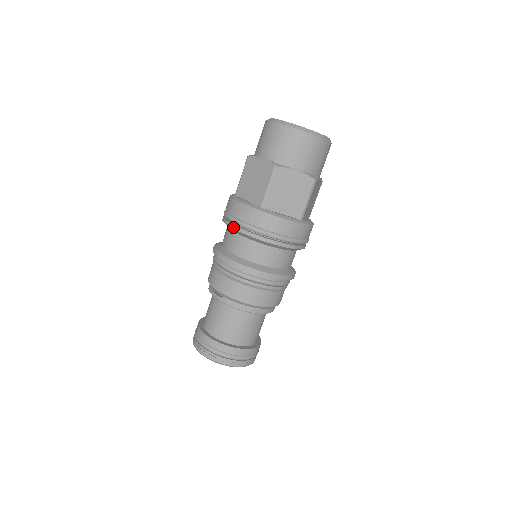
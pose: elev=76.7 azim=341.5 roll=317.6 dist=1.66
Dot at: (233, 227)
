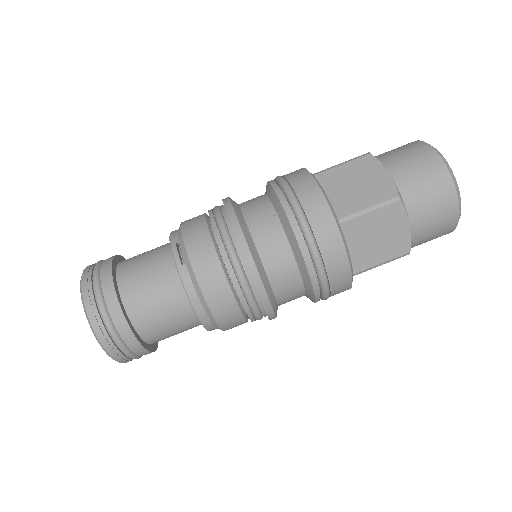
Dot at: (285, 206)
